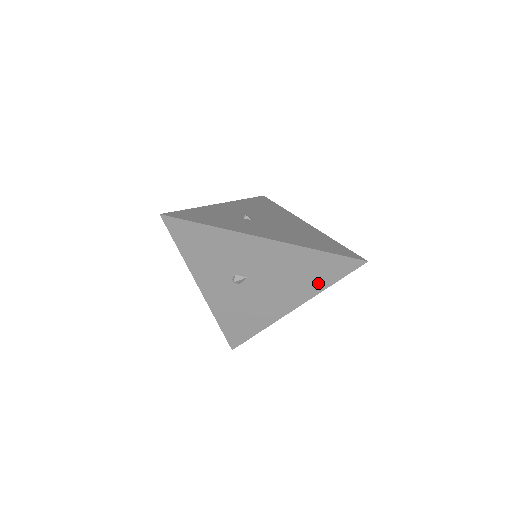
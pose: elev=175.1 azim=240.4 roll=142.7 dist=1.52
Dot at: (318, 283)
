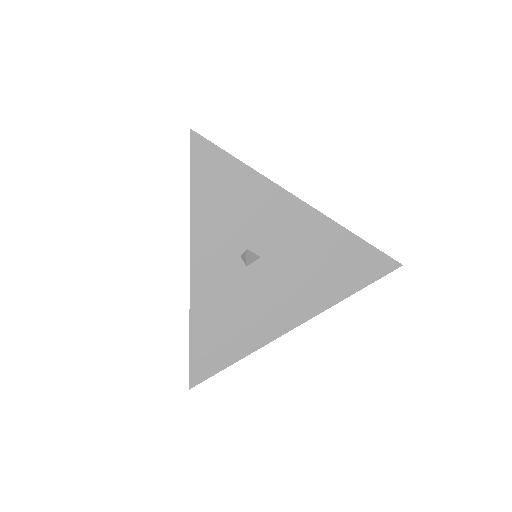
Dot at: (341, 286)
